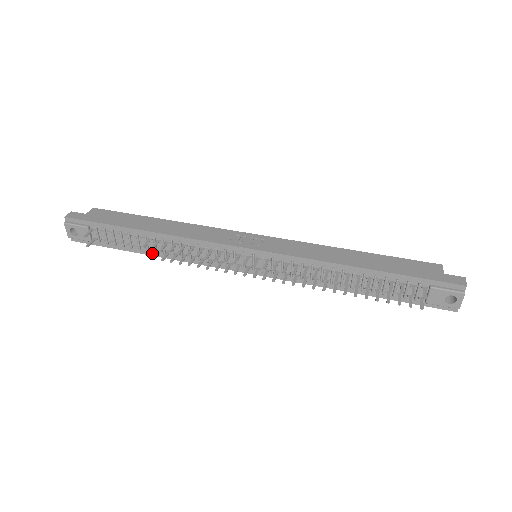
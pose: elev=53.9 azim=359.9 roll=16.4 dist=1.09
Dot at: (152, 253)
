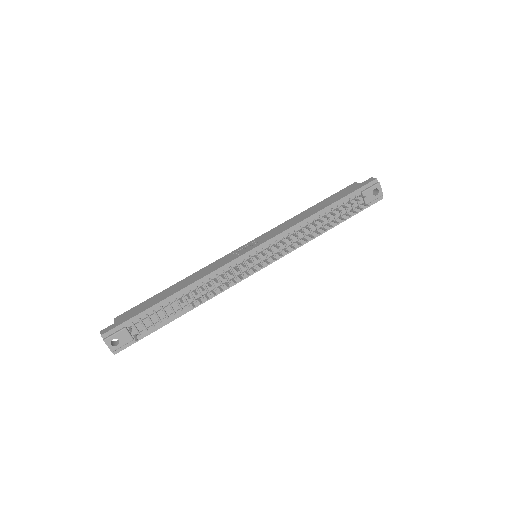
Dot at: (186, 310)
